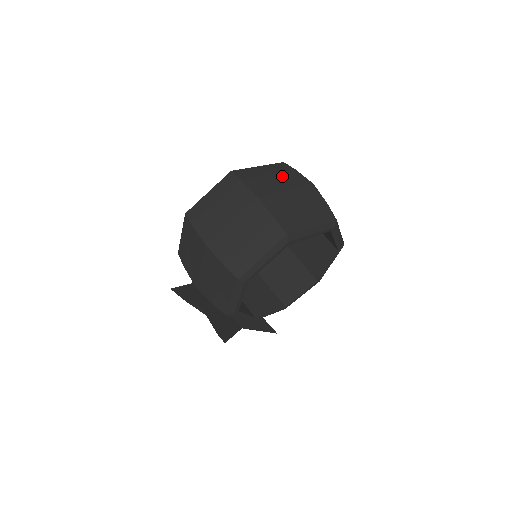
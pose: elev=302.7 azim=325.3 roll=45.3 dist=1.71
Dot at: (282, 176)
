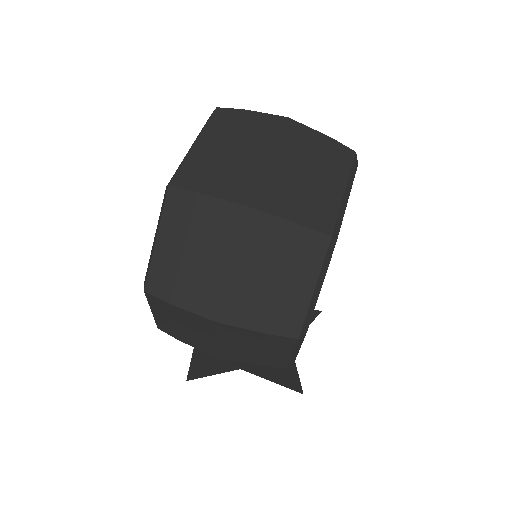
Dot at: (240, 137)
